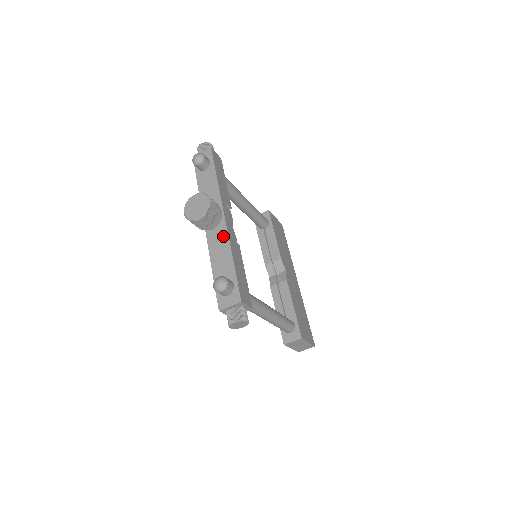
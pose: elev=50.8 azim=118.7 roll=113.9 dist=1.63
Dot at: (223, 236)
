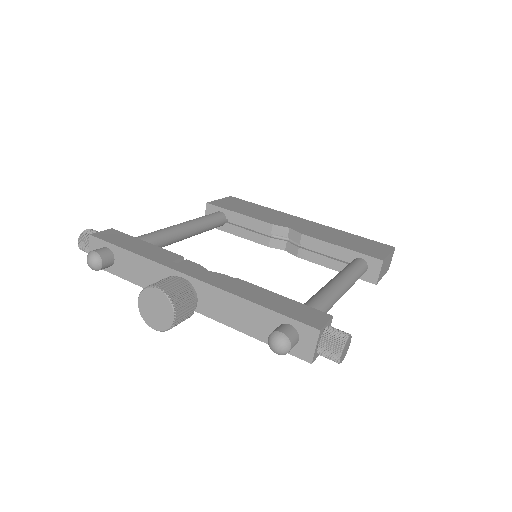
Dot at: (214, 295)
